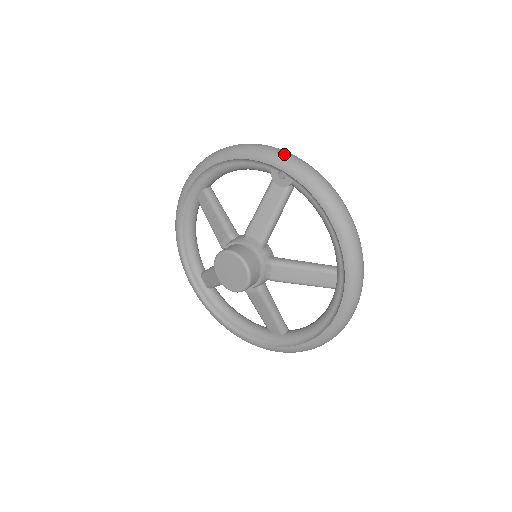
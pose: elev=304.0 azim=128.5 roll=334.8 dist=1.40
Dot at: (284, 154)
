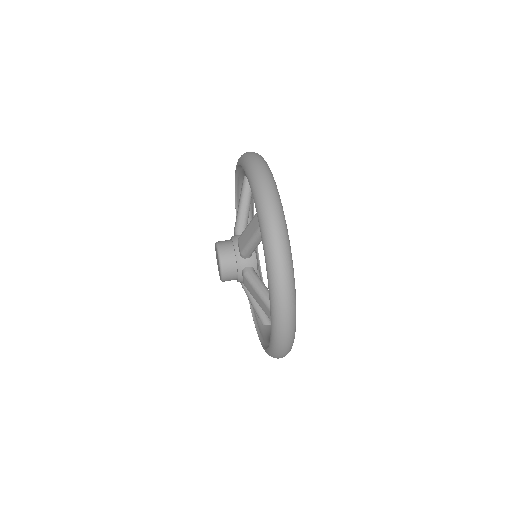
Dot at: (264, 195)
